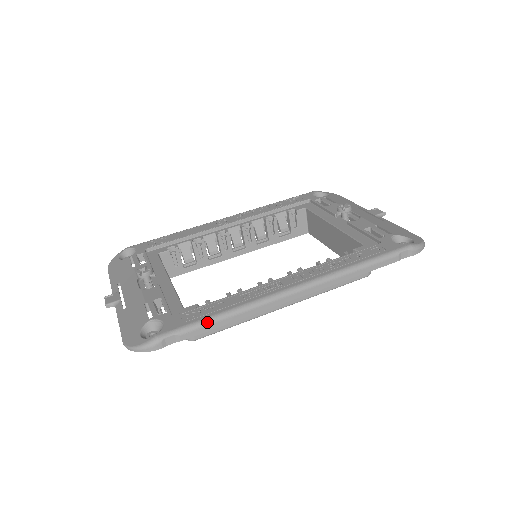
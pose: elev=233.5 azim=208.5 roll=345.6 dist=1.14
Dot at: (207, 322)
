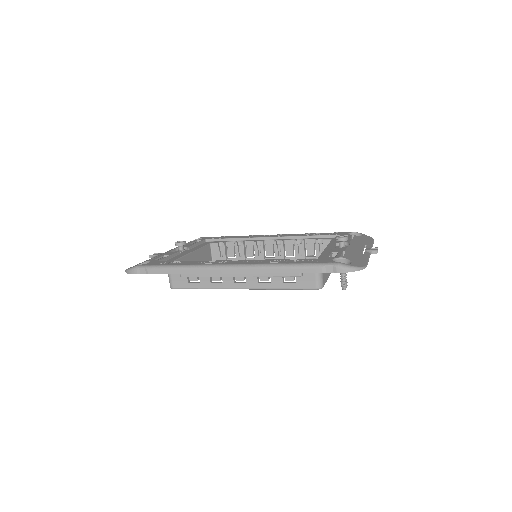
Dot at: (166, 267)
